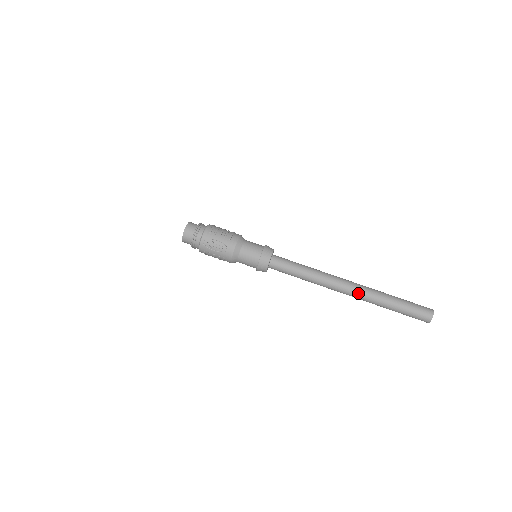
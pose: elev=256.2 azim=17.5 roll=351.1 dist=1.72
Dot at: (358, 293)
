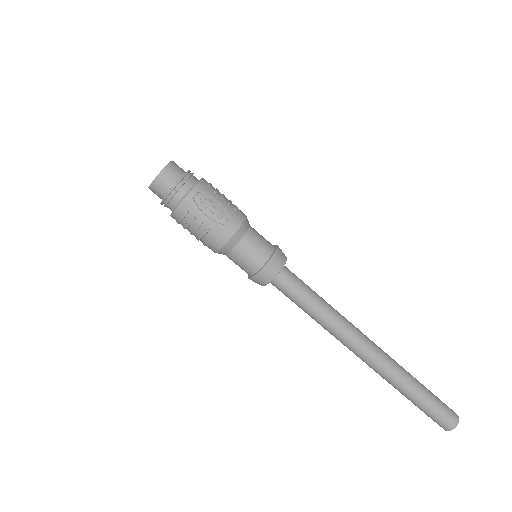
Dot at: (382, 359)
